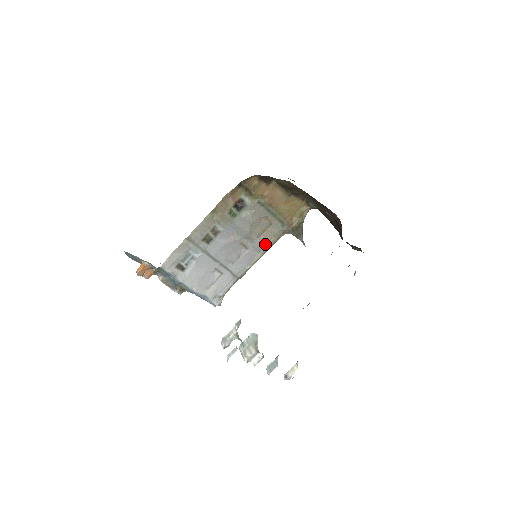
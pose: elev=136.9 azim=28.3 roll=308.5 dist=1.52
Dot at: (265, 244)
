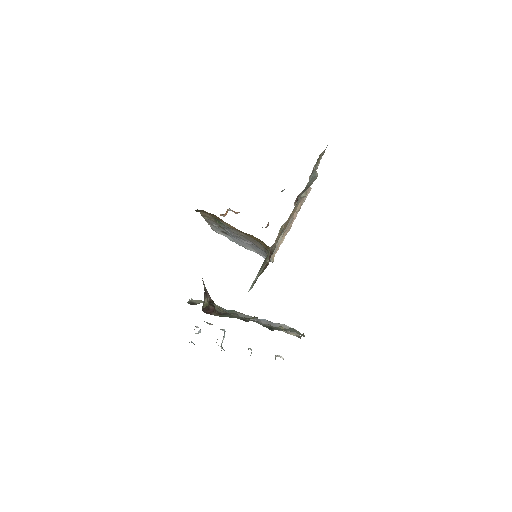
Dot at: (263, 248)
